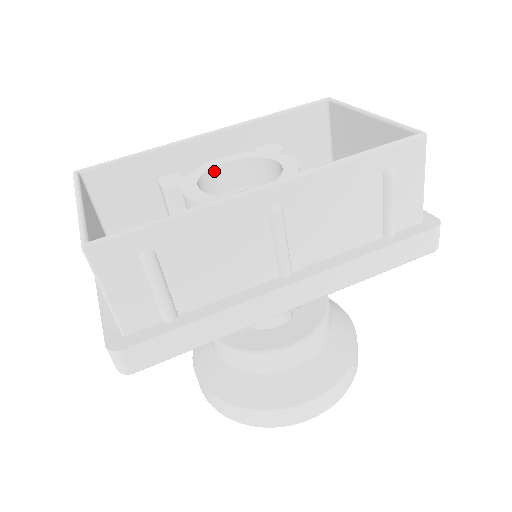
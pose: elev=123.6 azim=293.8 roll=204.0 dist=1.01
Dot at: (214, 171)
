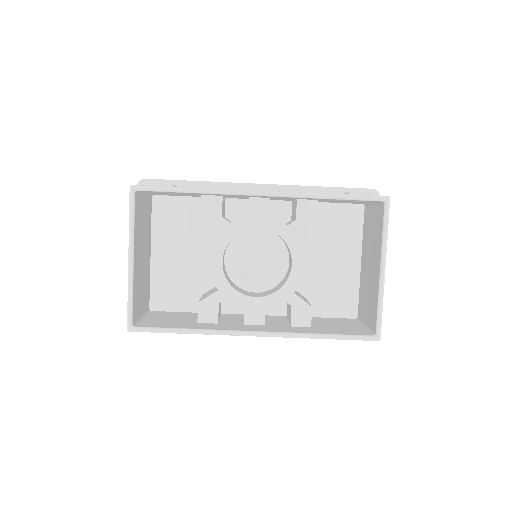
Dot at: (246, 229)
